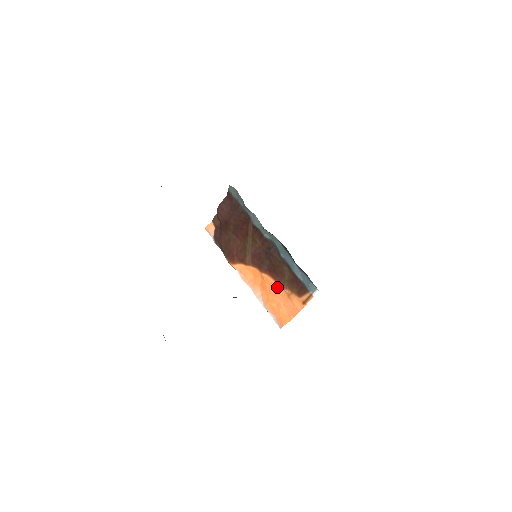
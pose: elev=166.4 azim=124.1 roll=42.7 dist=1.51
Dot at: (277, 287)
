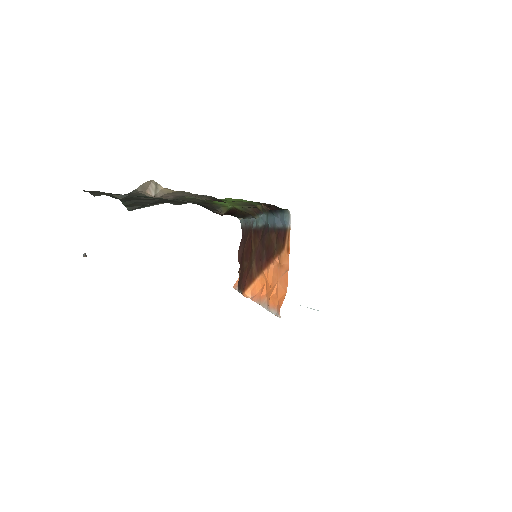
Dot at: (273, 270)
